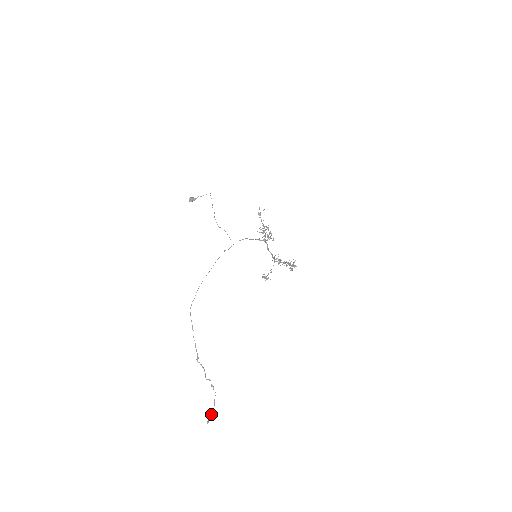
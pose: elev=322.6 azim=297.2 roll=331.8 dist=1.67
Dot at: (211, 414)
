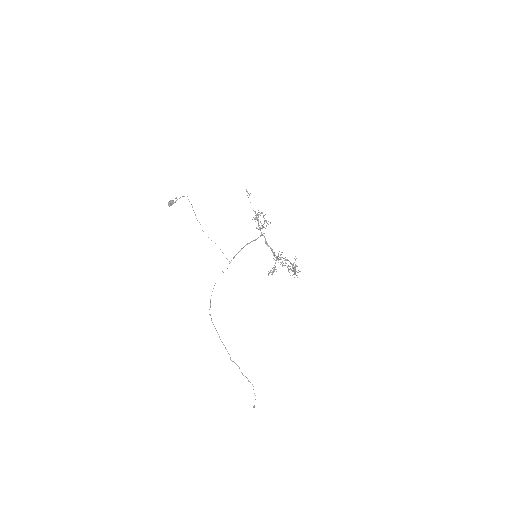
Dot at: occluded
